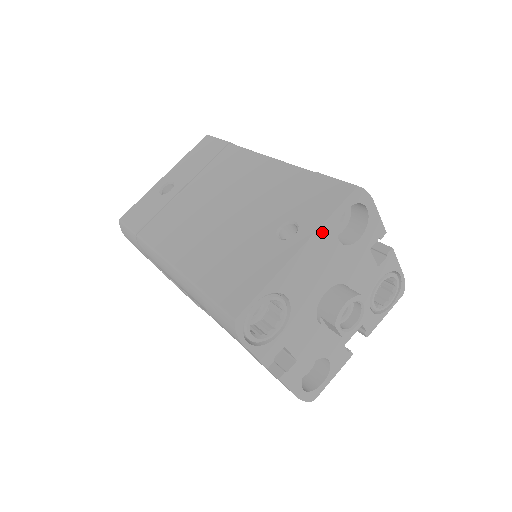
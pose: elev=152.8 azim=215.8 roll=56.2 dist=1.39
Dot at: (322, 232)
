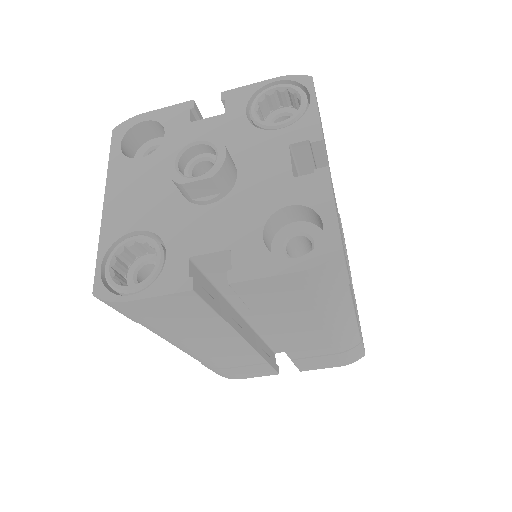
Dot at: (114, 174)
